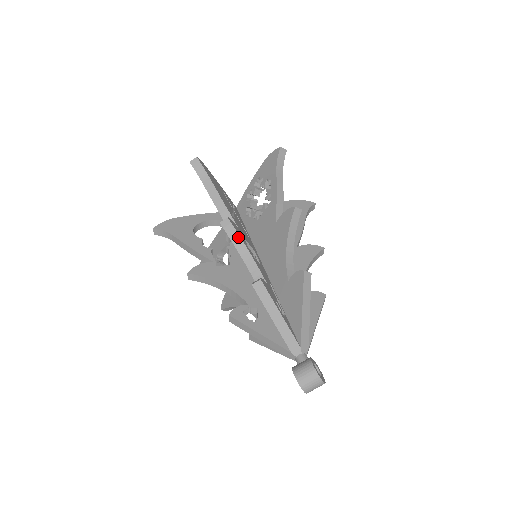
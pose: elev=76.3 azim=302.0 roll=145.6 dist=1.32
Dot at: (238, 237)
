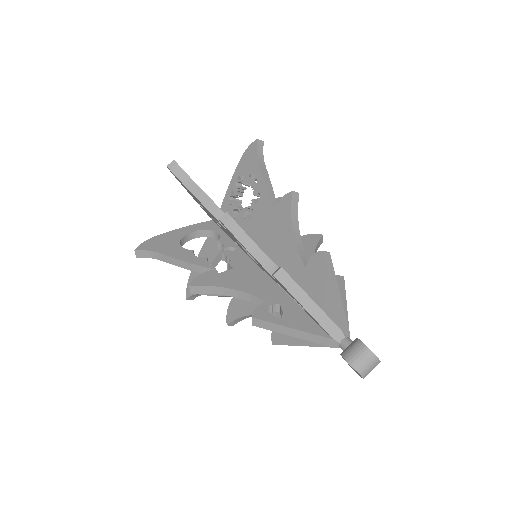
Dot at: (241, 231)
